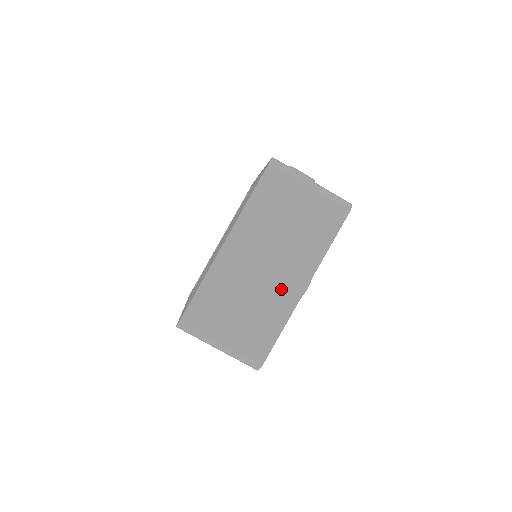
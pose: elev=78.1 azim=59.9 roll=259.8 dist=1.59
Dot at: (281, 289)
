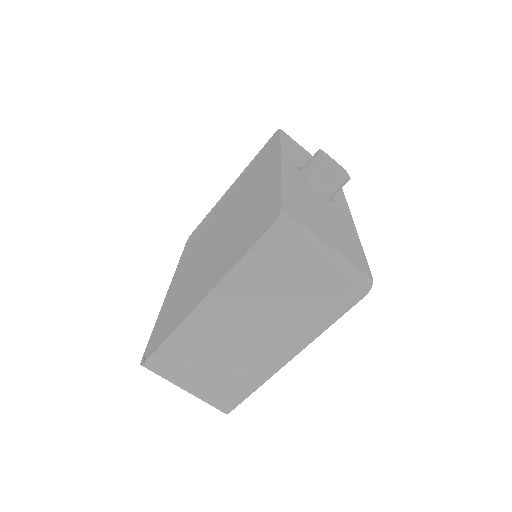
Dot at: (262, 356)
